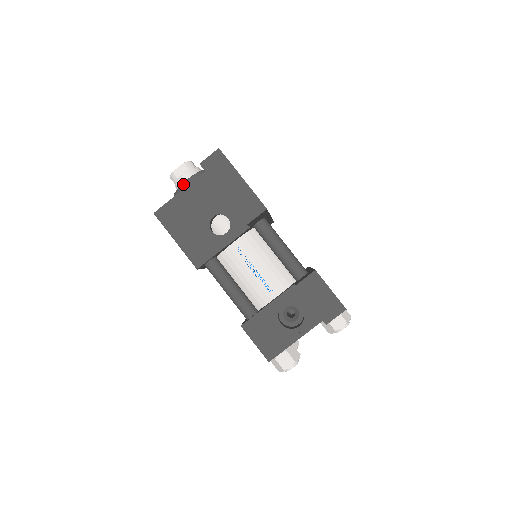
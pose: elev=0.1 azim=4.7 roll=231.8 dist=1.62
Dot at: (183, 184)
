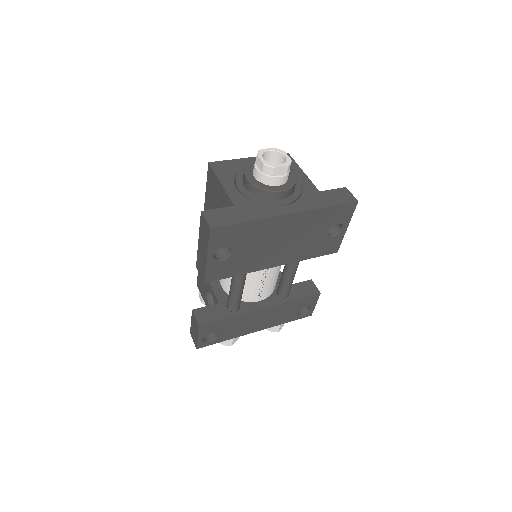
Dot at: (244, 175)
